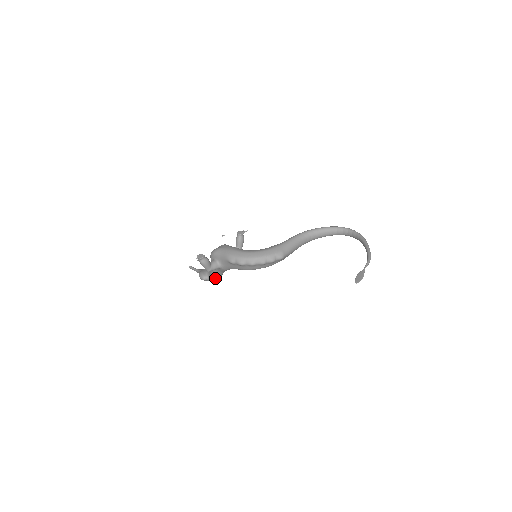
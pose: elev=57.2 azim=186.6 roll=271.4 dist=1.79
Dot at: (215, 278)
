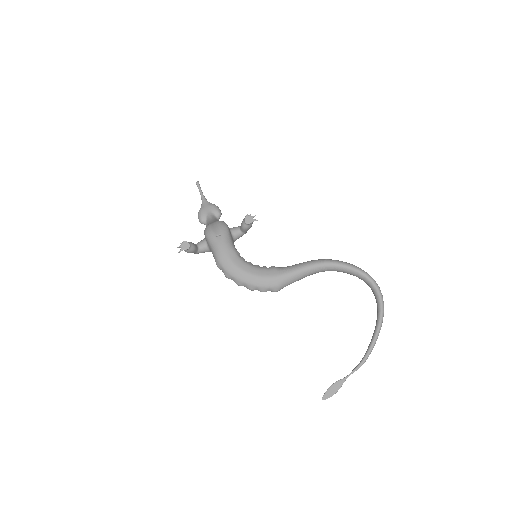
Dot at: occluded
